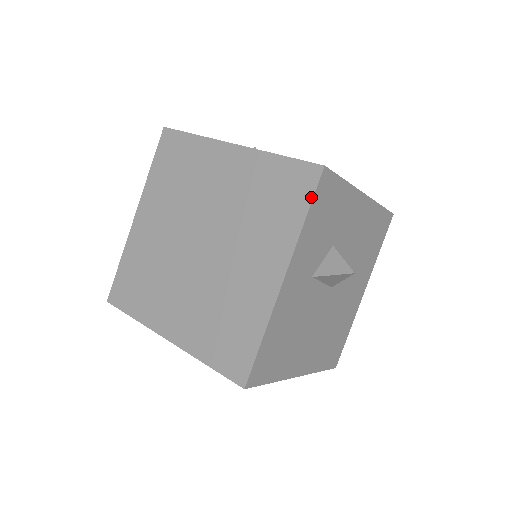
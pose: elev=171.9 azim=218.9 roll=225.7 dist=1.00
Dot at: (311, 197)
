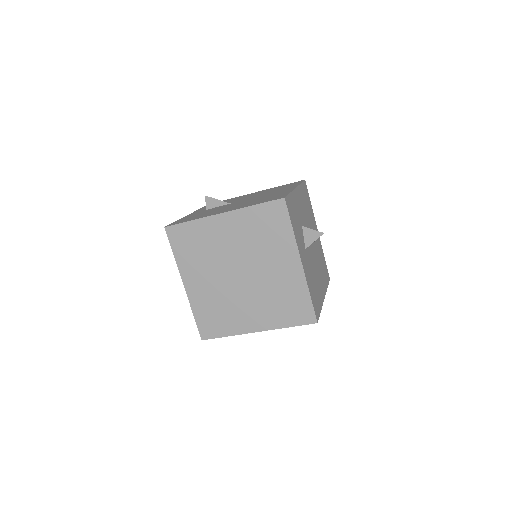
Dot at: (288, 216)
